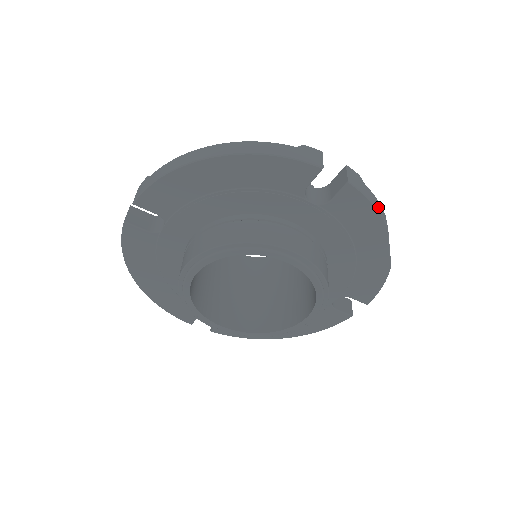
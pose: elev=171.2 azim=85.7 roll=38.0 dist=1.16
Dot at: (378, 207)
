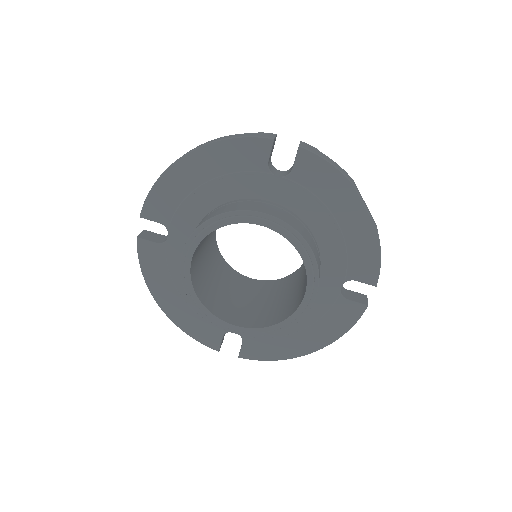
Dot at: (338, 167)
